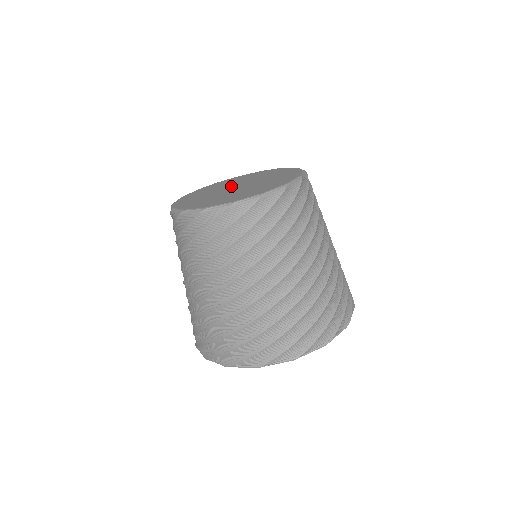
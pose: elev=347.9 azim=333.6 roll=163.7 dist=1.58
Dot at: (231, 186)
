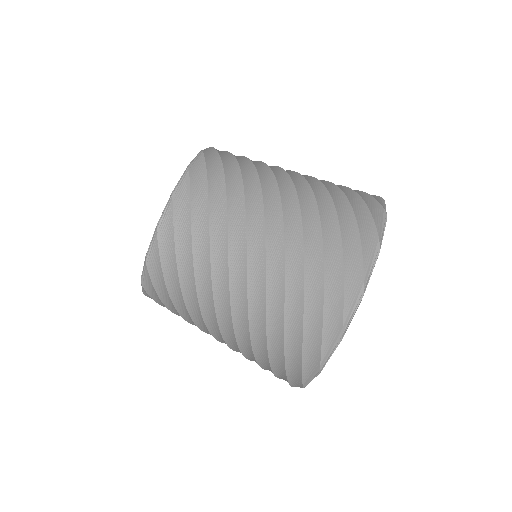
Dot at: occluded
